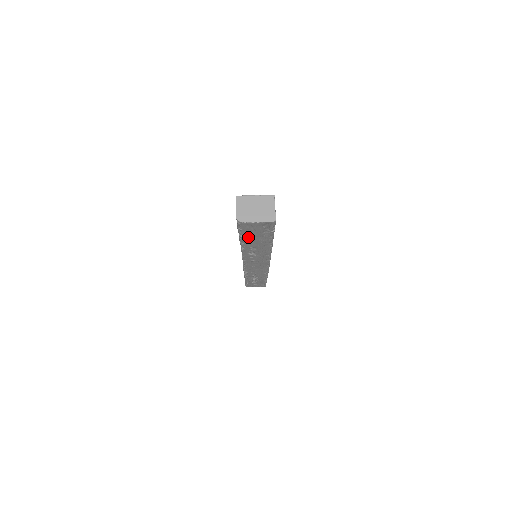
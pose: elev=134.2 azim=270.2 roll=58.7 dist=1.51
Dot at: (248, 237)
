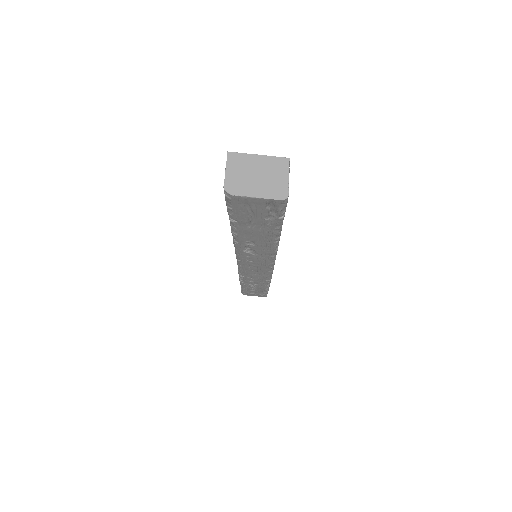
Dot at: (243, 224)
